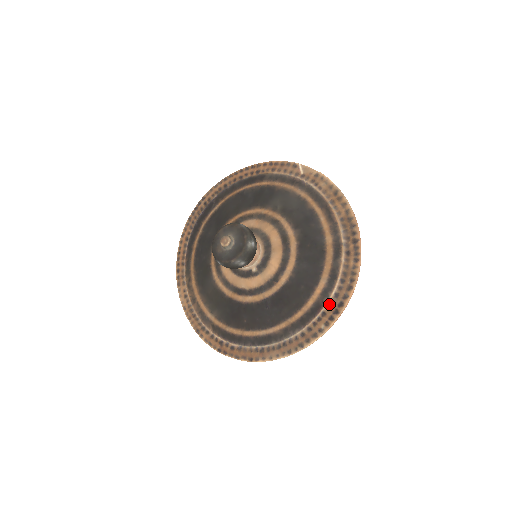
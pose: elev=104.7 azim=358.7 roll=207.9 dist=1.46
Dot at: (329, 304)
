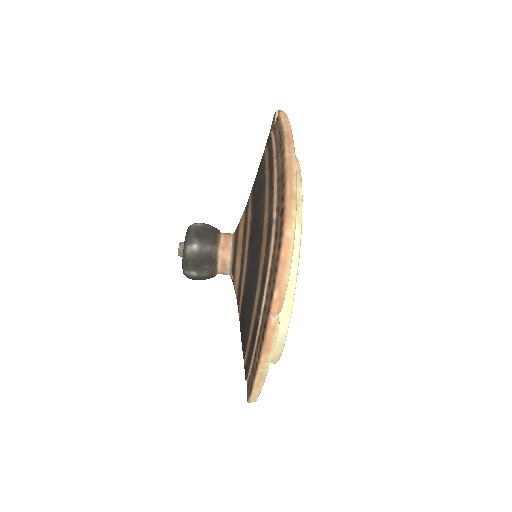
Dot at: (261, 323)
